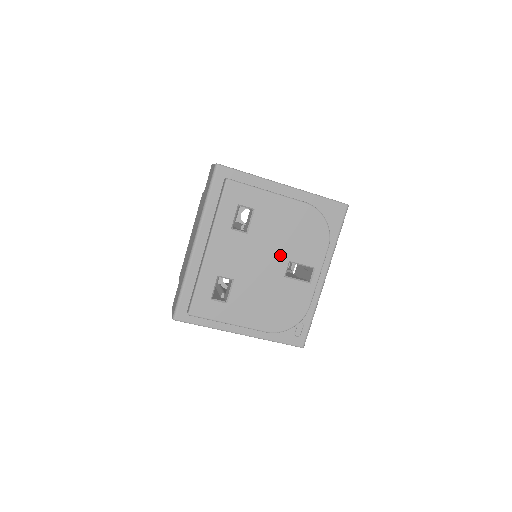
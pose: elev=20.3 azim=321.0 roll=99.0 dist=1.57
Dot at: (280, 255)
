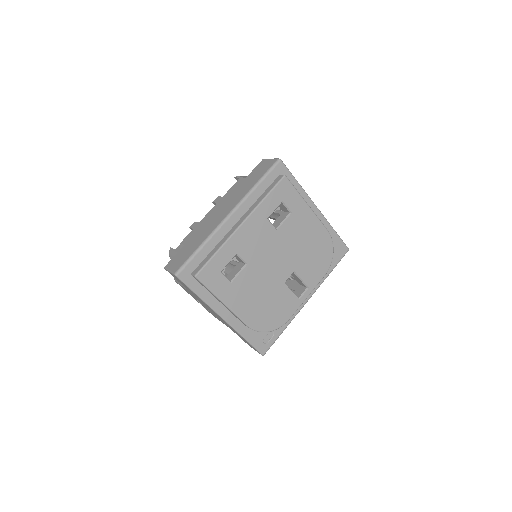
Dot at: (290, 262)
